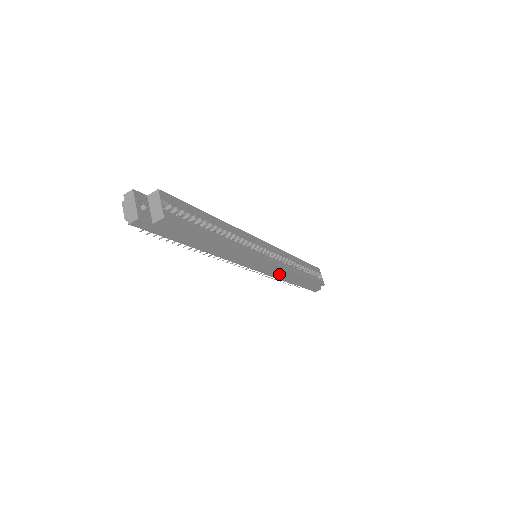
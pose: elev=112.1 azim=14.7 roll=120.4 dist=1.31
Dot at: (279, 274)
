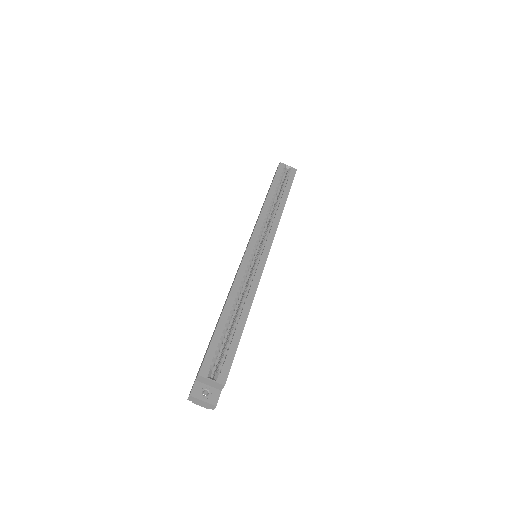
Dot at: occluded
